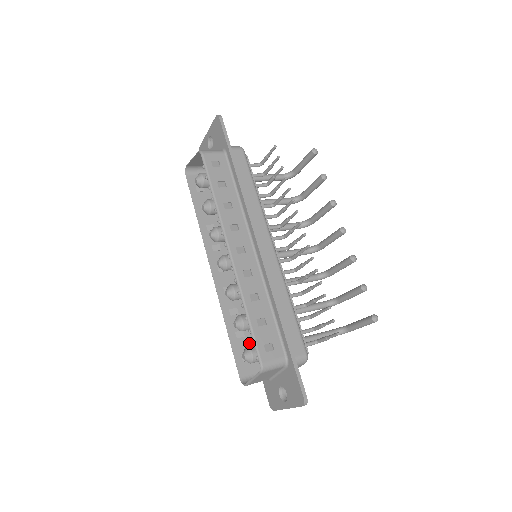
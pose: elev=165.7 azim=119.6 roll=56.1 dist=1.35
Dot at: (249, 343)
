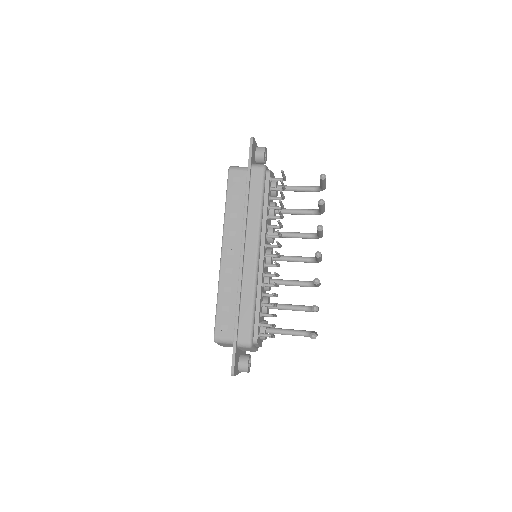
Dot at: occluded
